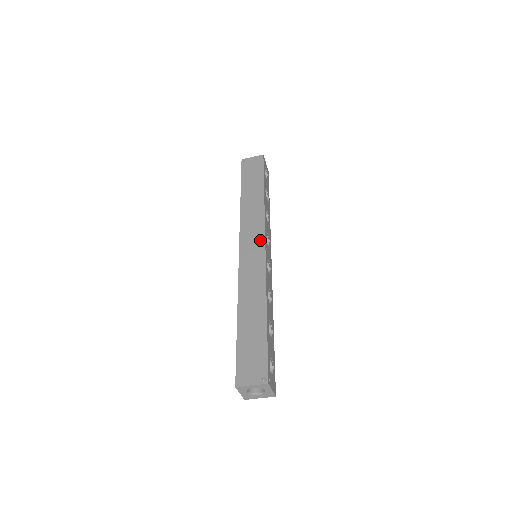
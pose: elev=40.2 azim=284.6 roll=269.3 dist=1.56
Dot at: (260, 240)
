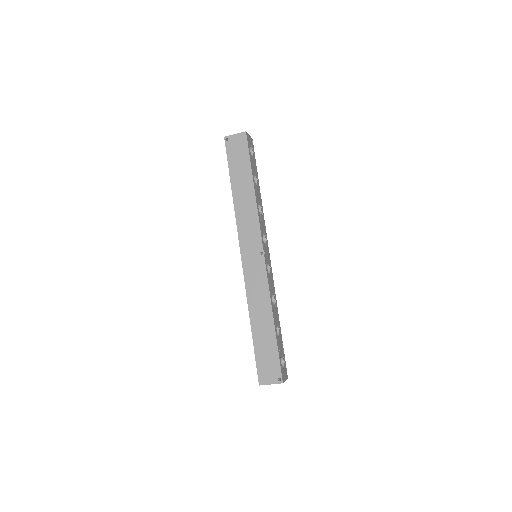
Dot at: (258, 247)
